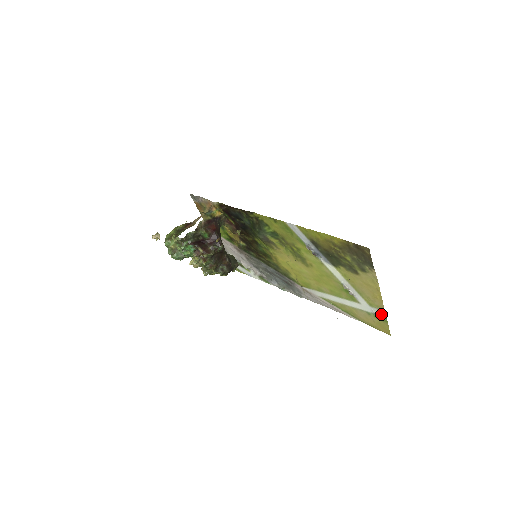
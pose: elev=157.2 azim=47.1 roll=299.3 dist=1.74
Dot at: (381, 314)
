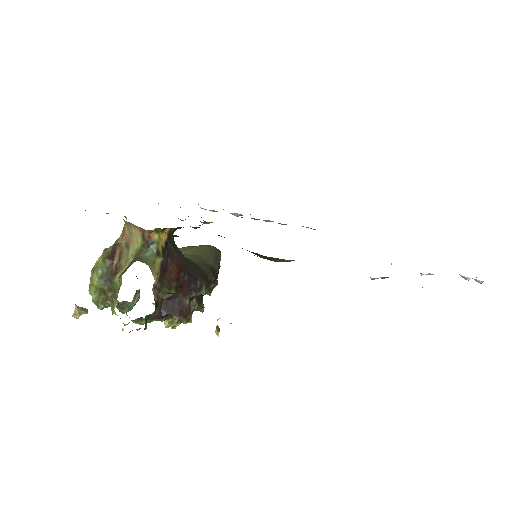
Dot at: (475, 280)
